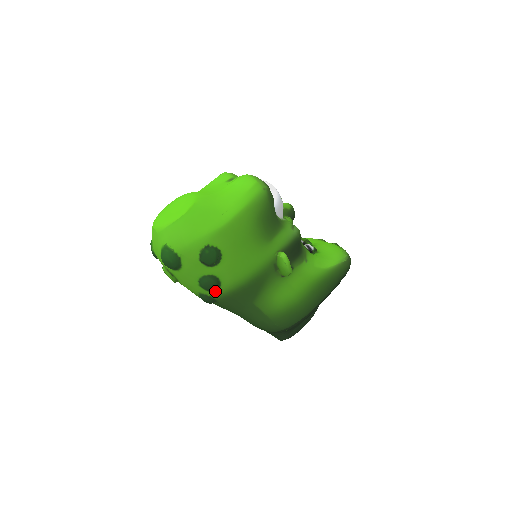
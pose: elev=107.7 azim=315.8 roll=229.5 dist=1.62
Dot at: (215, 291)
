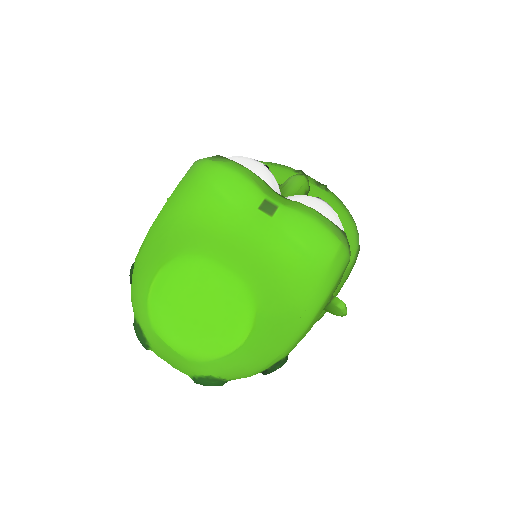
Dot at: occluded
